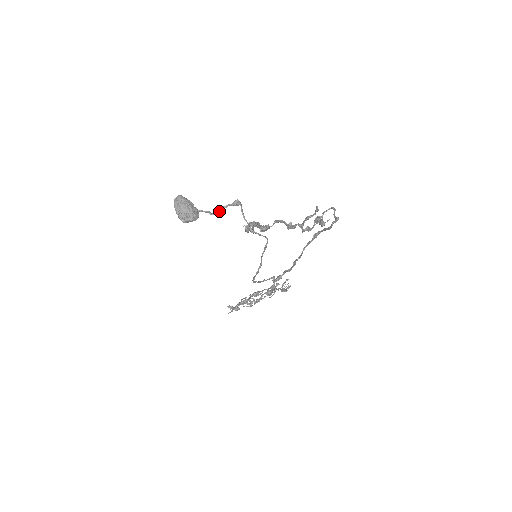
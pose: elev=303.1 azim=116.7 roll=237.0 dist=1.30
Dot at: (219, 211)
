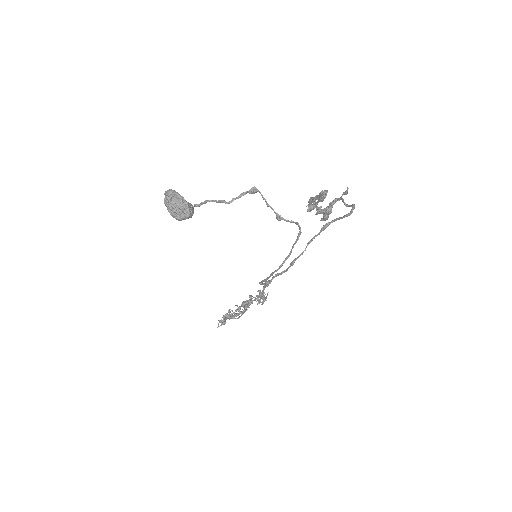
Dot at: (237, 198)
